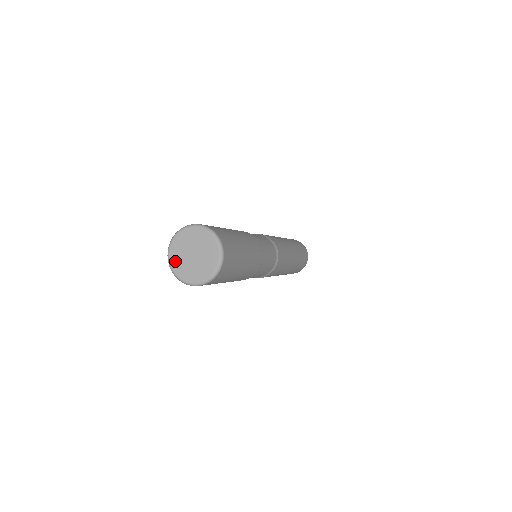
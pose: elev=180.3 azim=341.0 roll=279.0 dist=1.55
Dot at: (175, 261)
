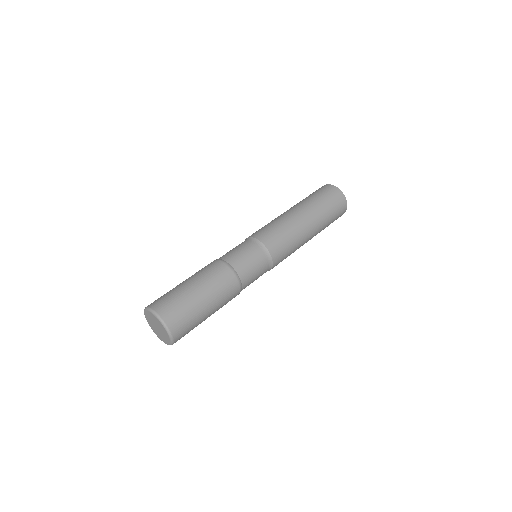
Dot at: (148, 319)
